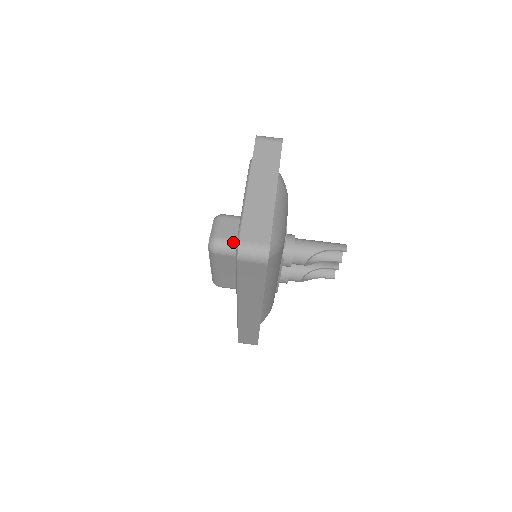
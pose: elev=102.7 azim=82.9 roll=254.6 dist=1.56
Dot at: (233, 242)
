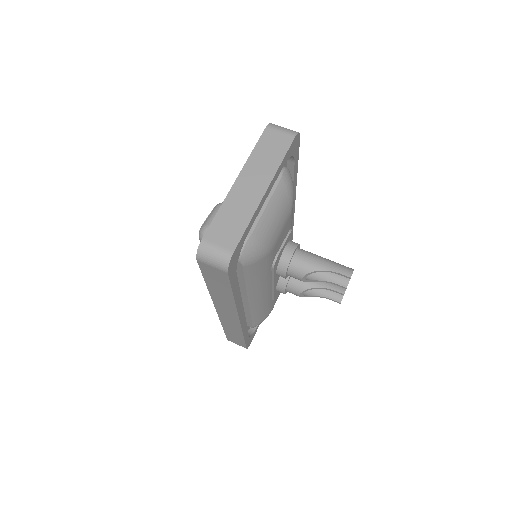
Dot at: occluded
